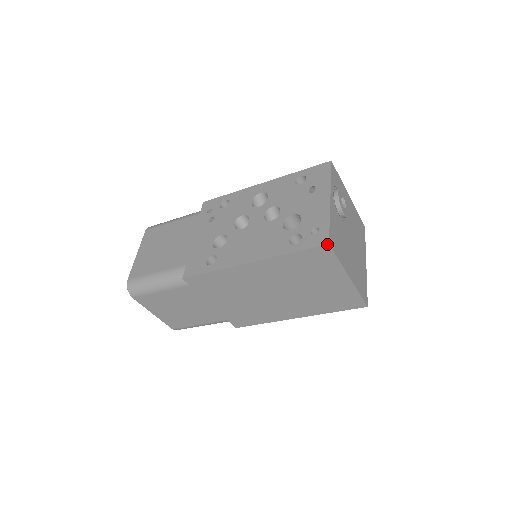
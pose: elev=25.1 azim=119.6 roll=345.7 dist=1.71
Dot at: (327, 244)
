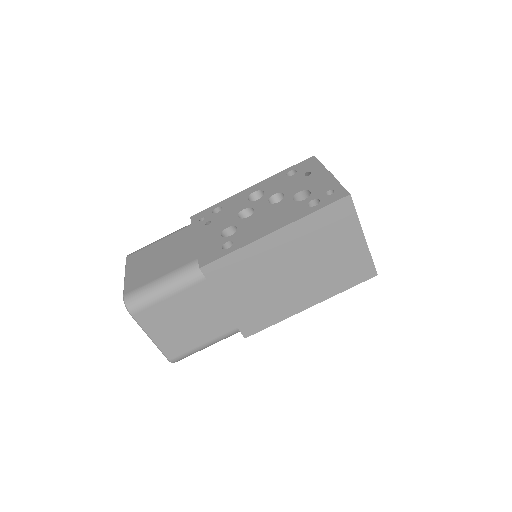
Dot at: (349, 194)
